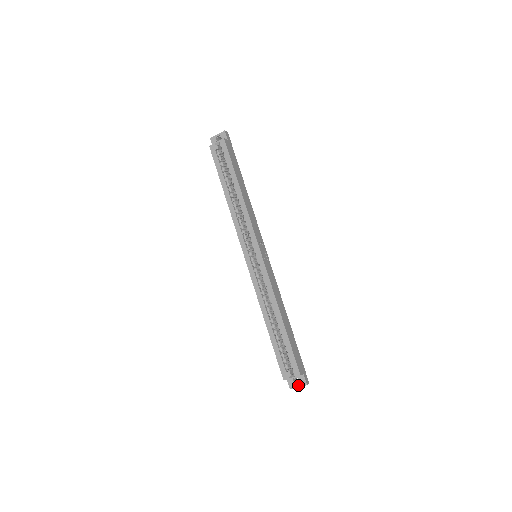
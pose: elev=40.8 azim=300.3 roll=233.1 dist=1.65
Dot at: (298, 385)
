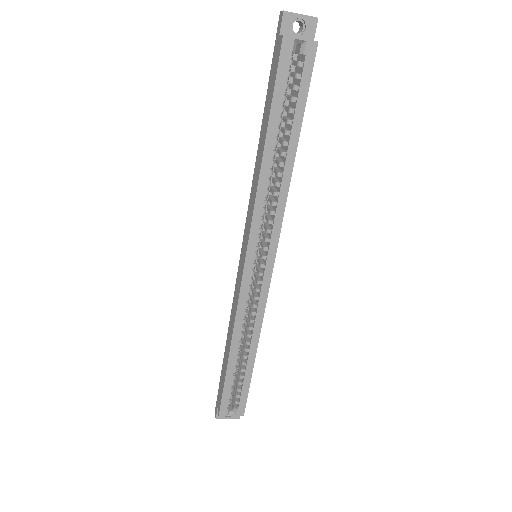
Dot at: (229, 417)
